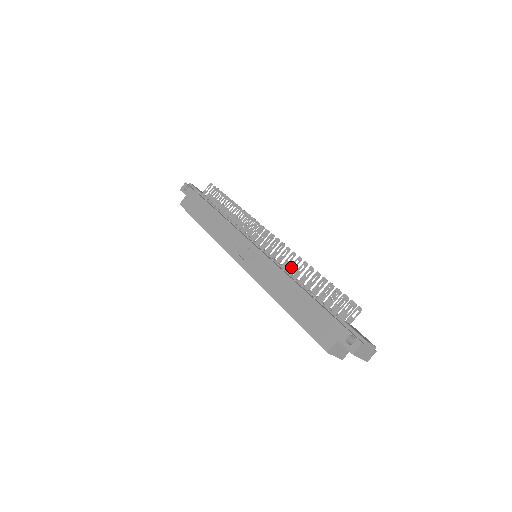
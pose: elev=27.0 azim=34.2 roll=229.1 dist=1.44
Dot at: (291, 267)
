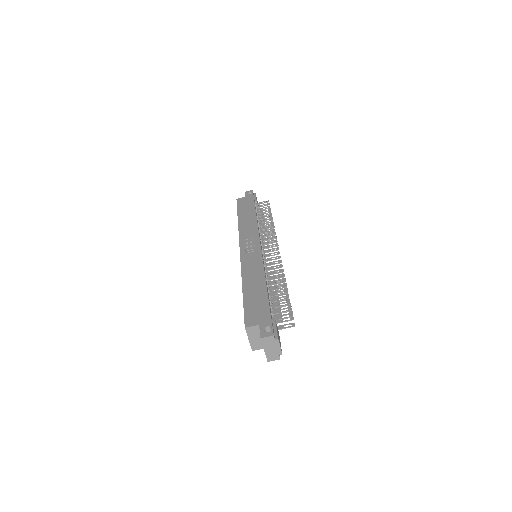
Dot at: (272, 272)
